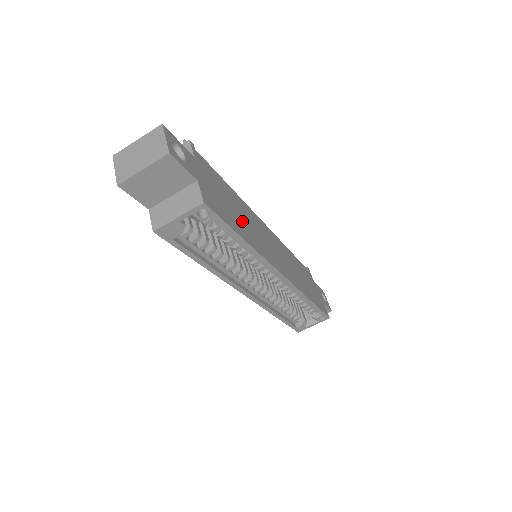
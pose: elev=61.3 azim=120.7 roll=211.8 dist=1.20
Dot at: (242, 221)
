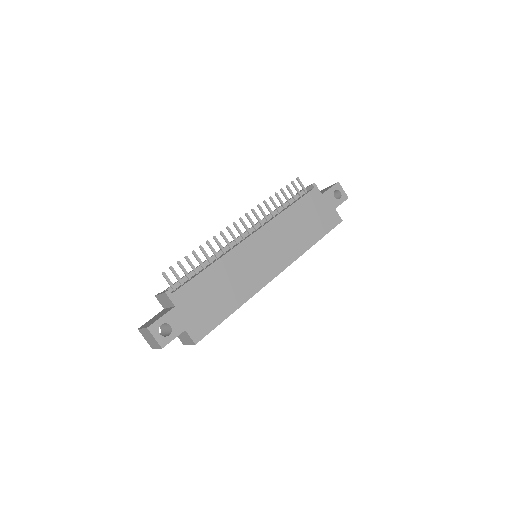
Dot at: (227, 291)
